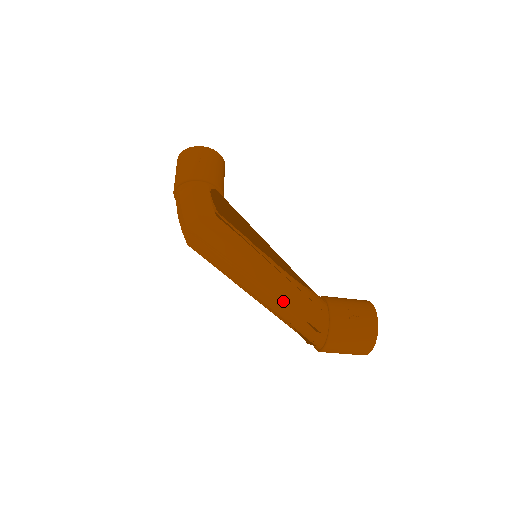
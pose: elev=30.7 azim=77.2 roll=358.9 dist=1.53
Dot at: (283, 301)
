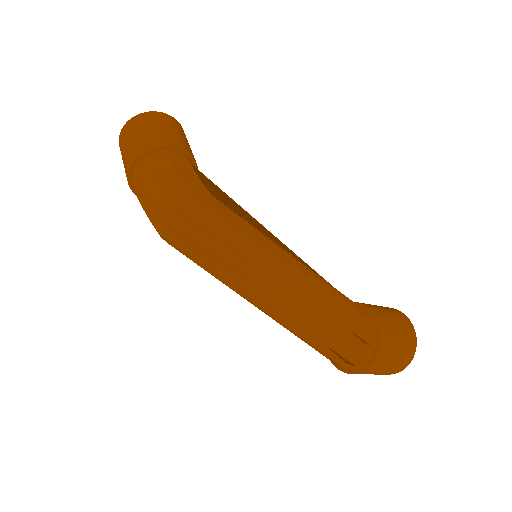
Dot at: (319, 306)
